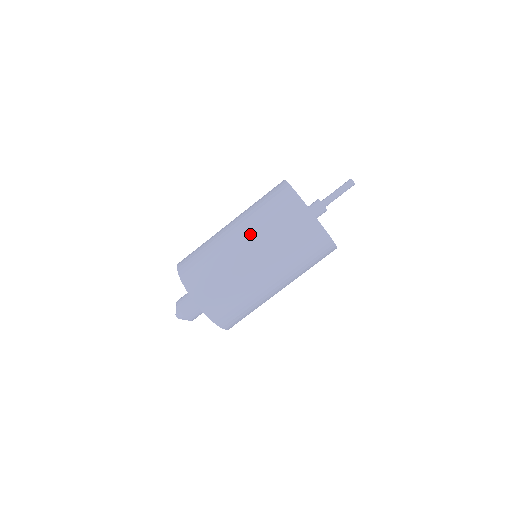
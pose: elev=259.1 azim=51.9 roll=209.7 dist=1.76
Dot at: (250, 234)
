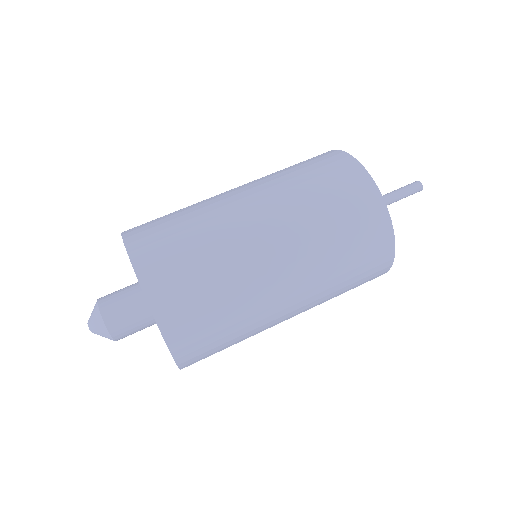
Dot at: (262, 188)
